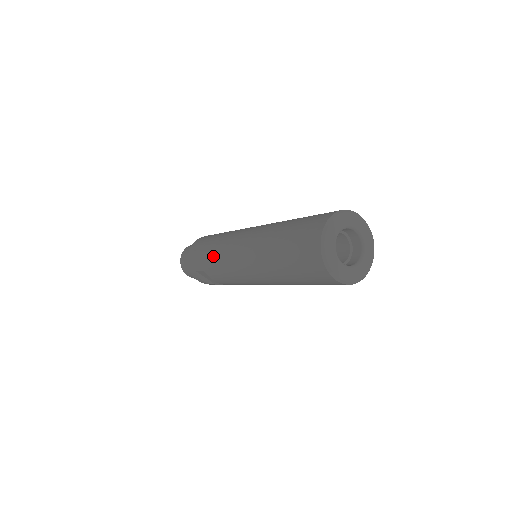
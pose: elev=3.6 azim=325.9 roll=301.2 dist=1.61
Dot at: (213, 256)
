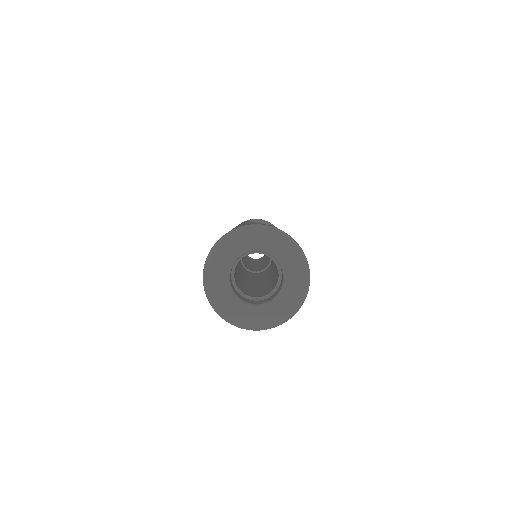
Dot at: occluded
